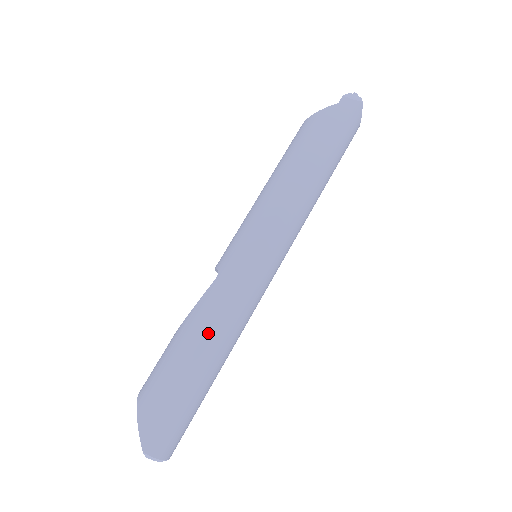
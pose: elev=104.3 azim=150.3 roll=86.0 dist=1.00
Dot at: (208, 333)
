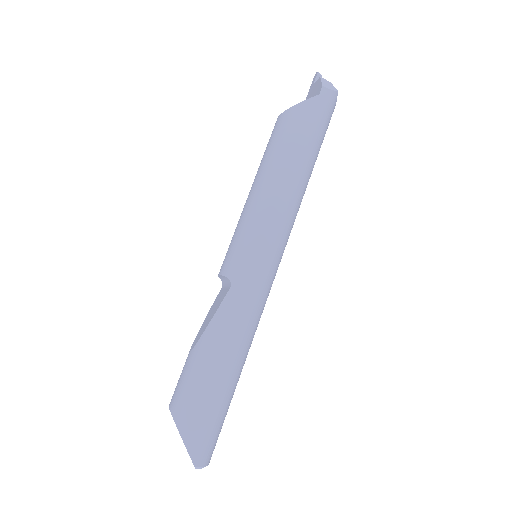
Dot at: (234, 344)
